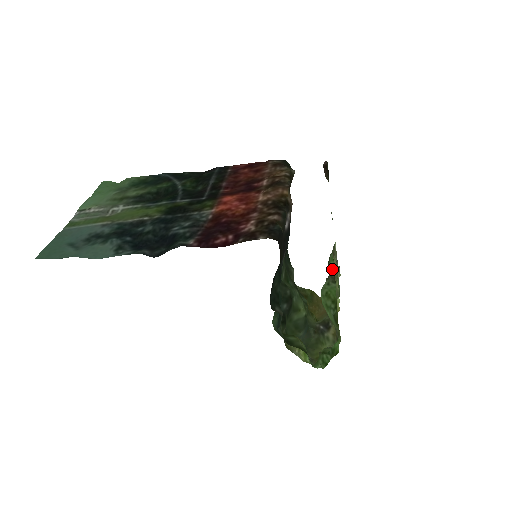
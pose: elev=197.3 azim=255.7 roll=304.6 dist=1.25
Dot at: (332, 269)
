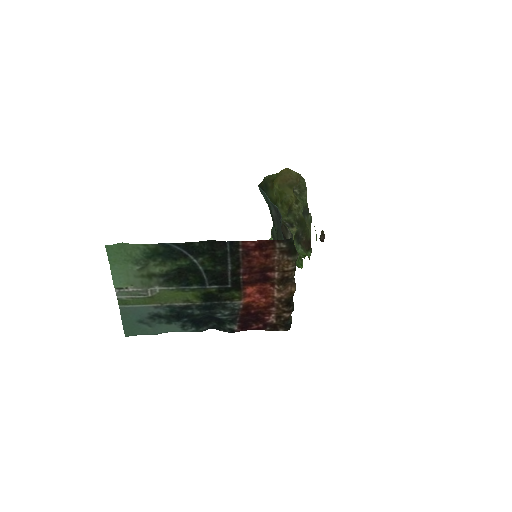
Dot at: (308, 257)
